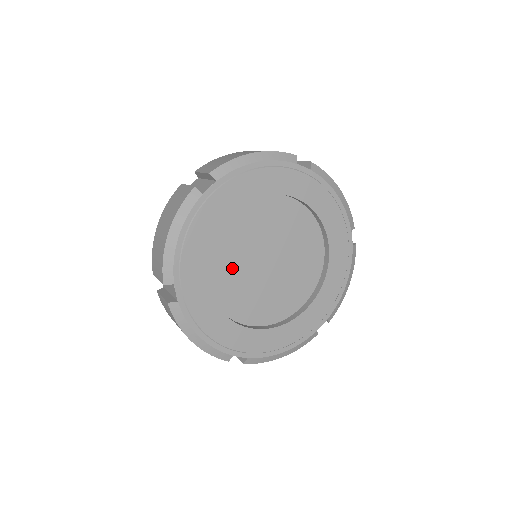
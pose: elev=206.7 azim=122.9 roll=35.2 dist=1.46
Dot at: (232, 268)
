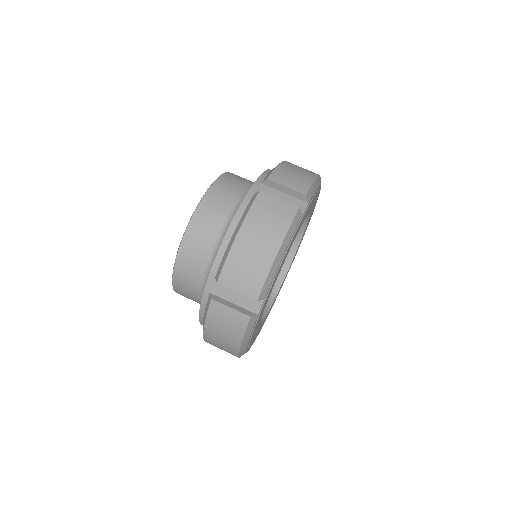
Dot at: occluded
